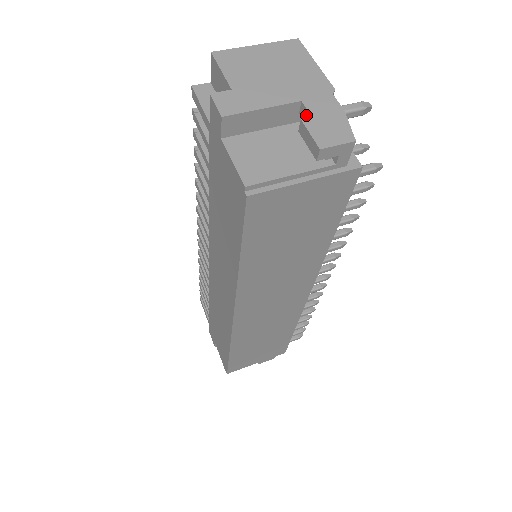
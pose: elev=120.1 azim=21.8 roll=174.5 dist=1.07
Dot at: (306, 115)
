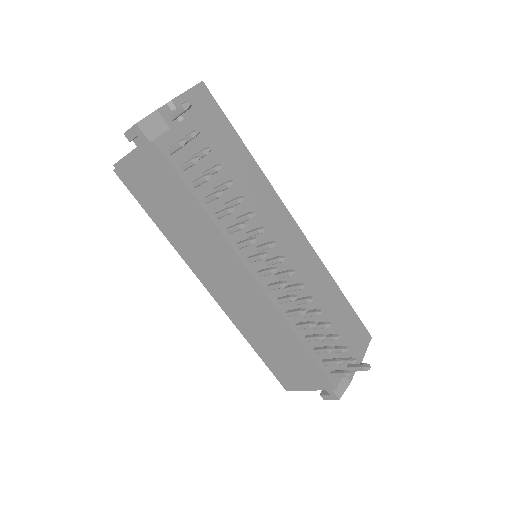
Dot at: occluded
